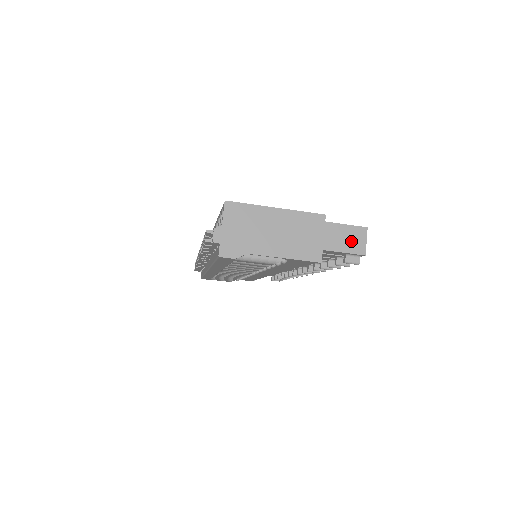
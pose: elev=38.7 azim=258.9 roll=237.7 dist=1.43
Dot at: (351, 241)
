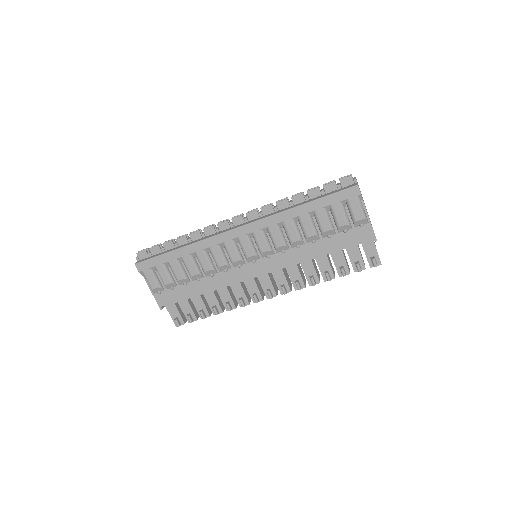
Dot at: occluded
